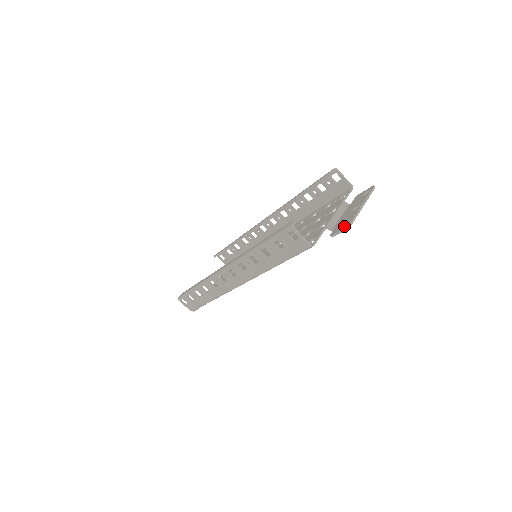
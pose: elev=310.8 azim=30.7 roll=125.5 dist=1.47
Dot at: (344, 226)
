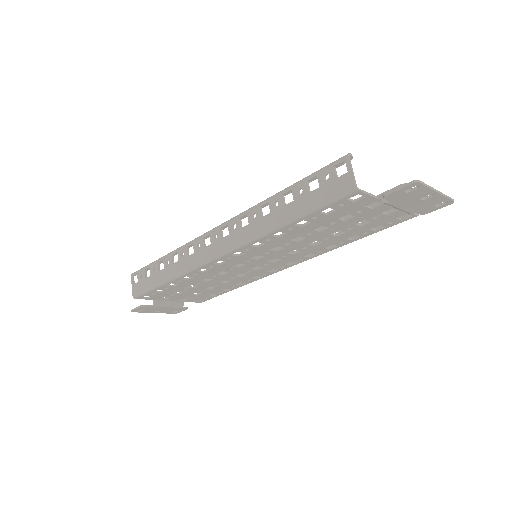
Dot at: (409, 184)
